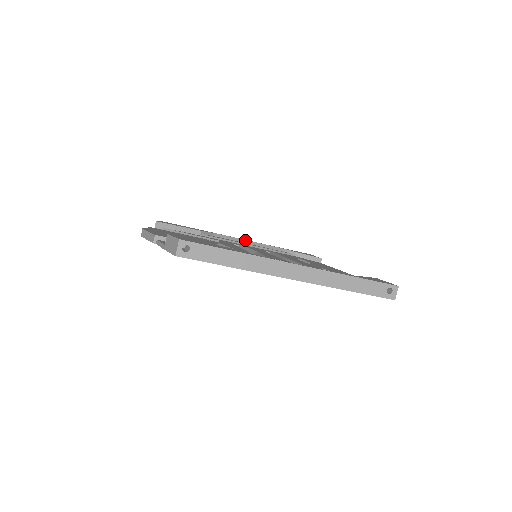
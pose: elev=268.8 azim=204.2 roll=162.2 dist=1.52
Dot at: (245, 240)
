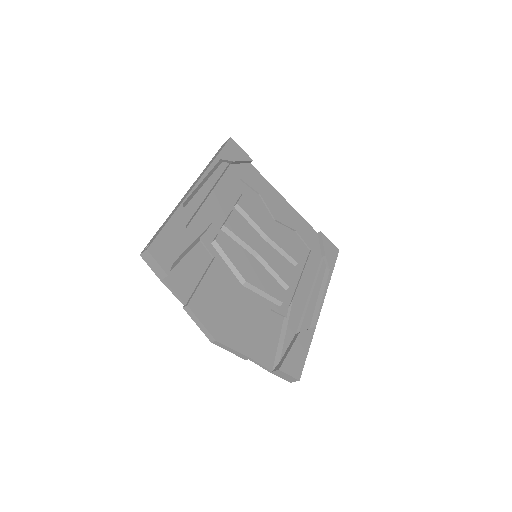
Dot at: (200, 184)
